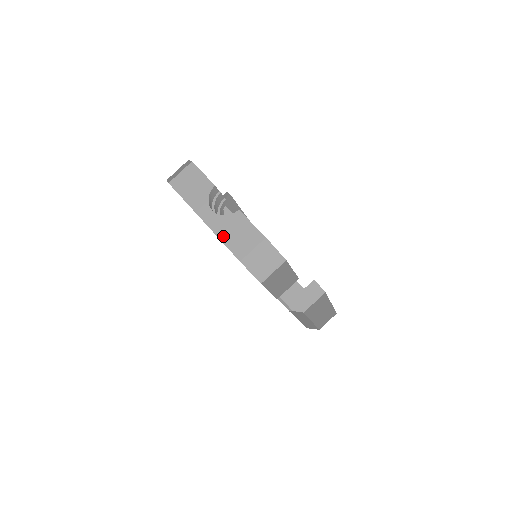
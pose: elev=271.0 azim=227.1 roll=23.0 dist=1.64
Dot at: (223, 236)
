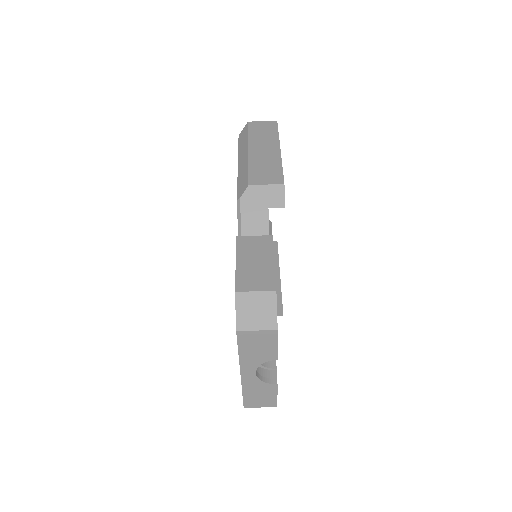
Dot at: (247, 391)
